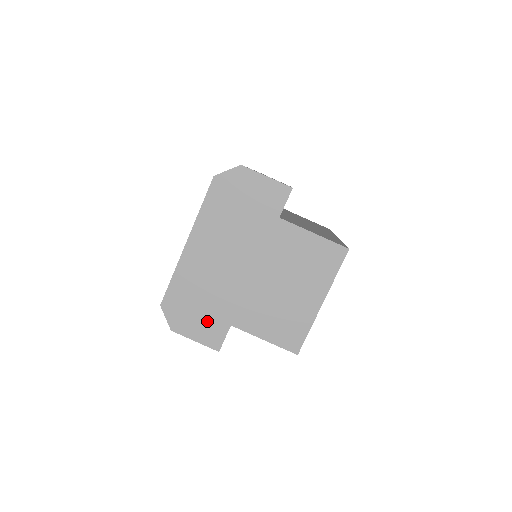
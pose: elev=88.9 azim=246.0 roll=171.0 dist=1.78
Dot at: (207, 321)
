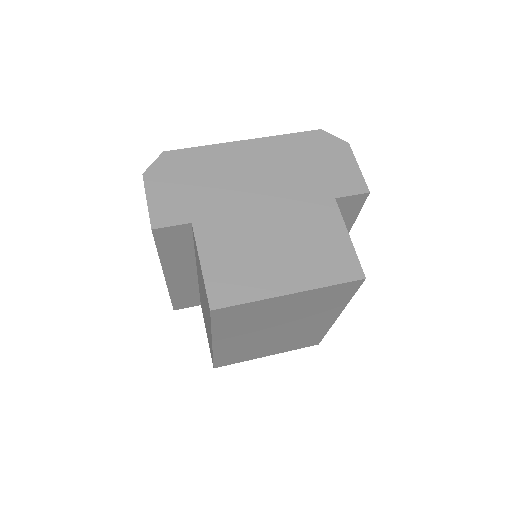
Dot at: (179, 199)
